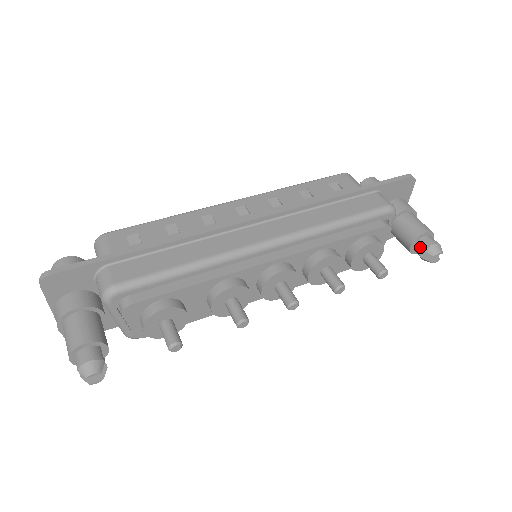
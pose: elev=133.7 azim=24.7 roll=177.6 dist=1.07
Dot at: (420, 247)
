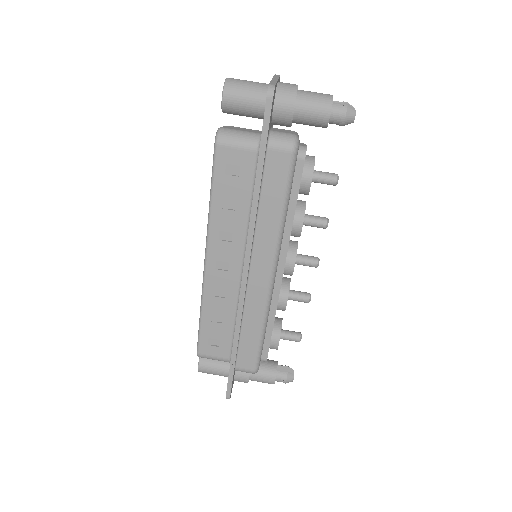
Dot at: occluded
